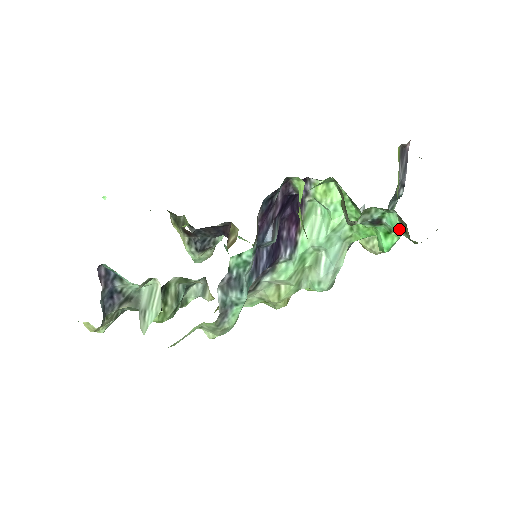
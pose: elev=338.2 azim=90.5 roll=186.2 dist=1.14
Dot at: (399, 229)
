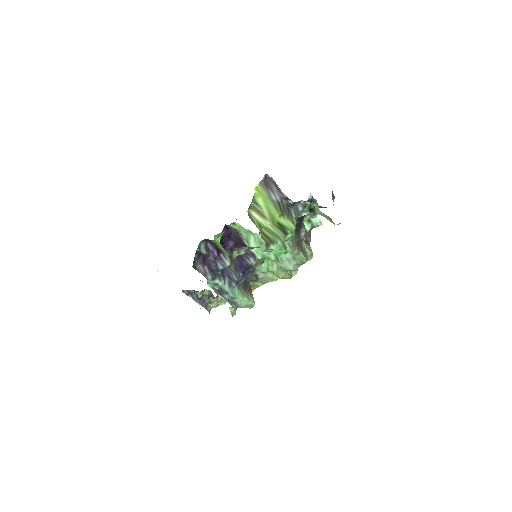
Dot at: occluded
